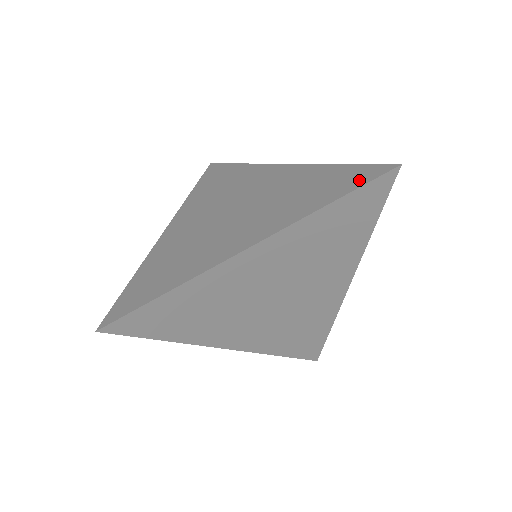
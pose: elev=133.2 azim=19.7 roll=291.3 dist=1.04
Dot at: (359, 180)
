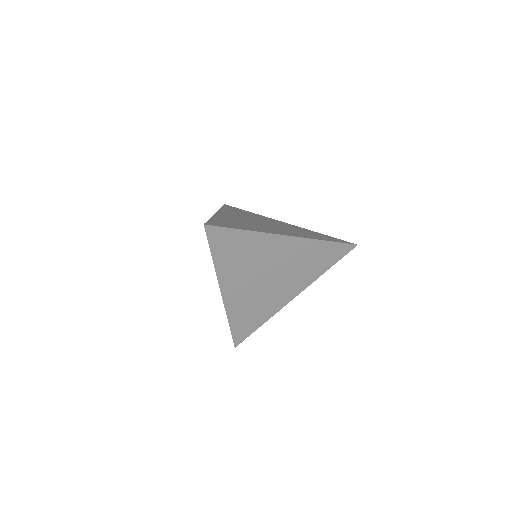
Dot at: (339, 241)
